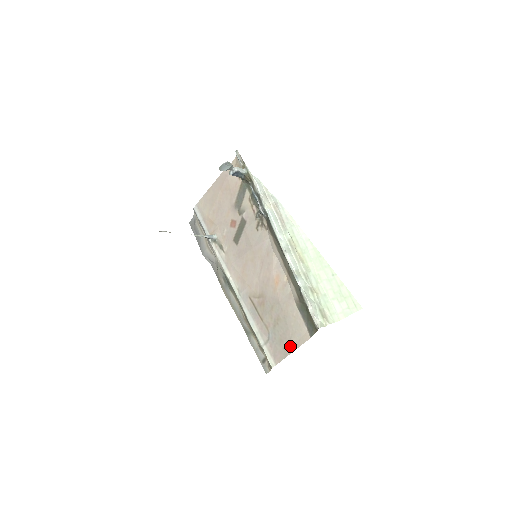
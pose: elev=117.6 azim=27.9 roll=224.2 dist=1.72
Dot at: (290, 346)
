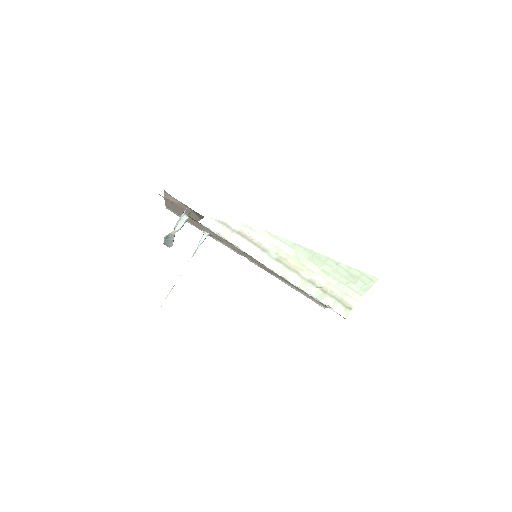
Dot at: occluded
